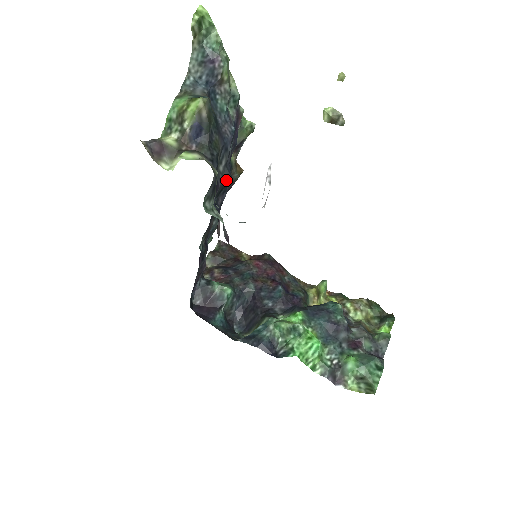
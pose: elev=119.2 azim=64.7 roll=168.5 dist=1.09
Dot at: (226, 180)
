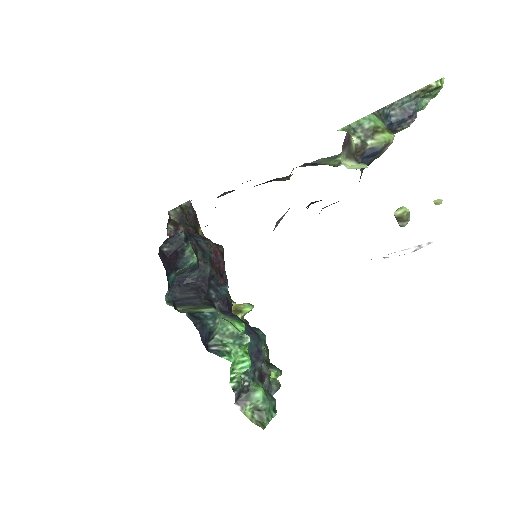
Dot at: occluded
